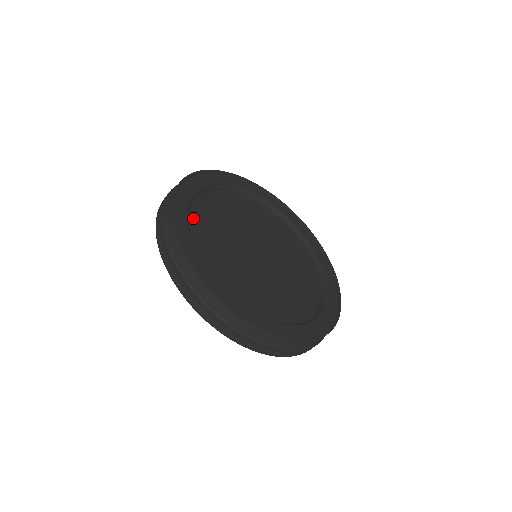
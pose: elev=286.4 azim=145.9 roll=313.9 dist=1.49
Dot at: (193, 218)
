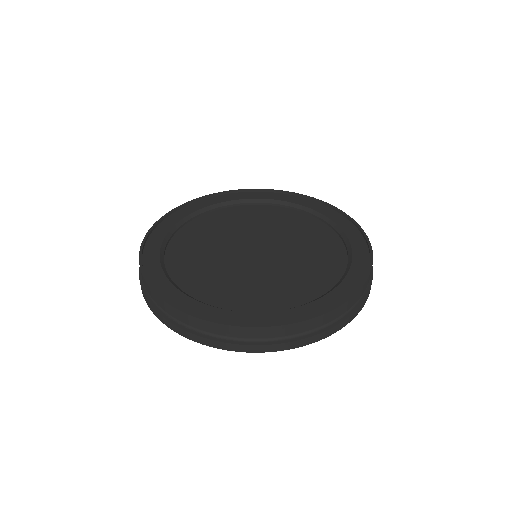
Dot at: (192, 293)
